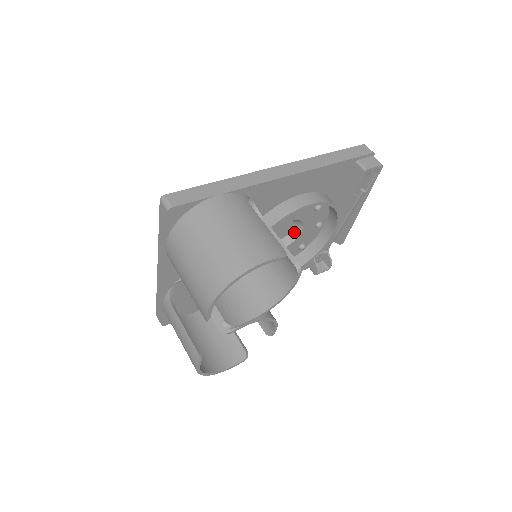
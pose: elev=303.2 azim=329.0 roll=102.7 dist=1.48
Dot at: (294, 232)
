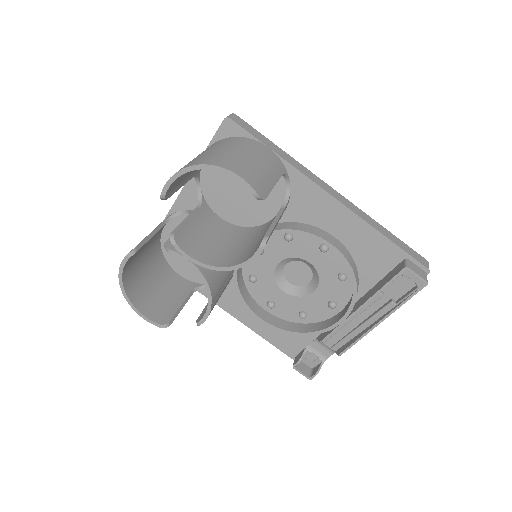
Dot at: (307, 288)
